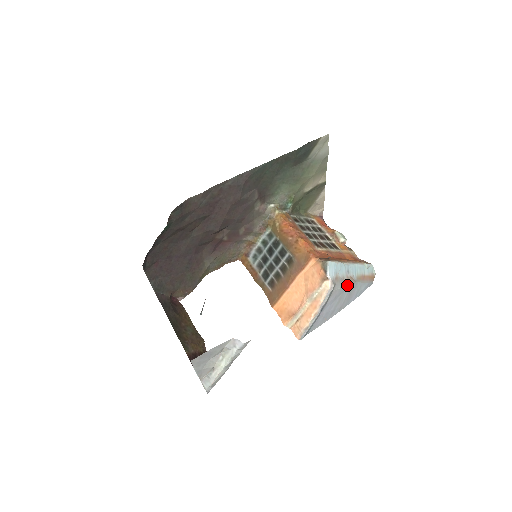
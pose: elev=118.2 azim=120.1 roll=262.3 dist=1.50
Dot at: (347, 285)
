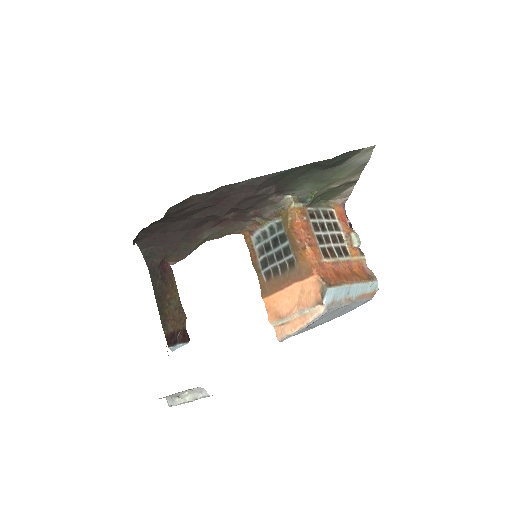
Dot at: (342, 306)
